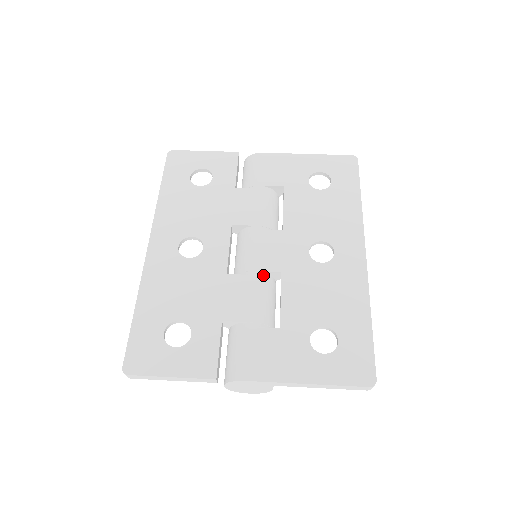
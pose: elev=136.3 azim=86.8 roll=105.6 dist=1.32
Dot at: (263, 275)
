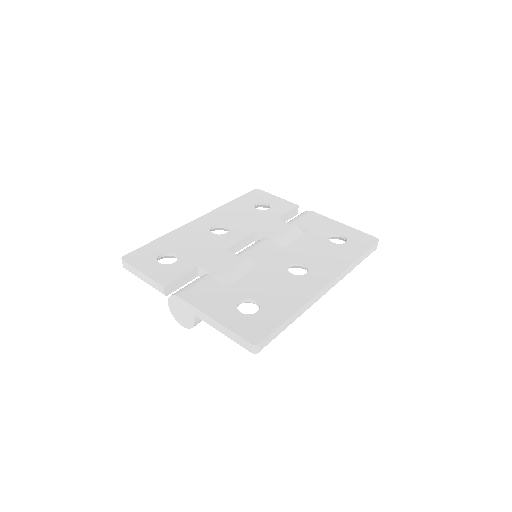
Dot at: (247, 261)
